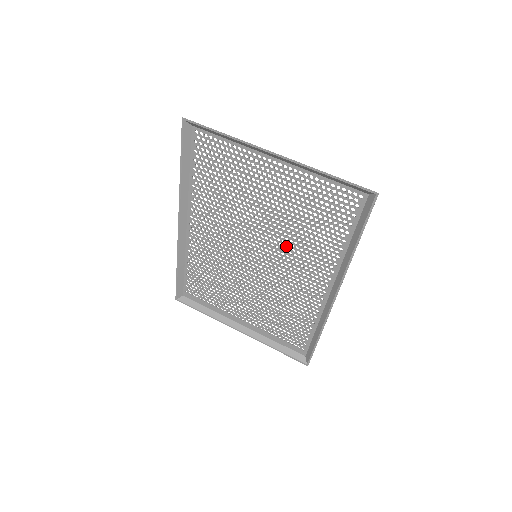
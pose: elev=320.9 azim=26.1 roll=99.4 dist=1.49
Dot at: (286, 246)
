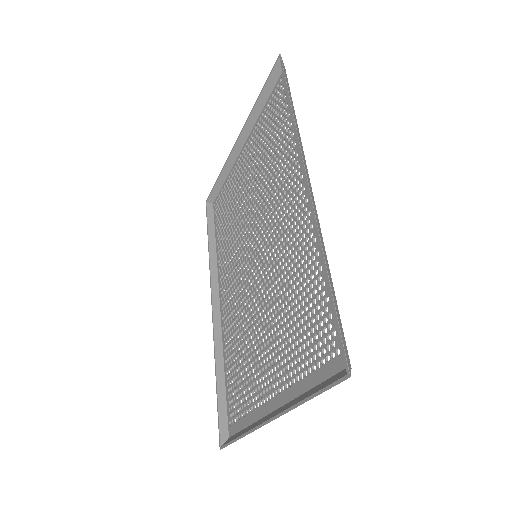
Dot at: (267, 204)
